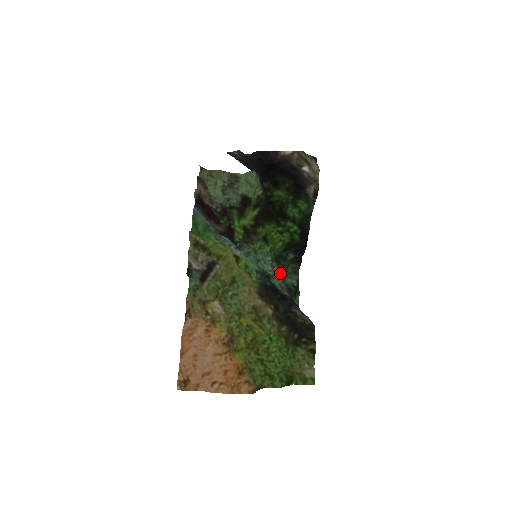
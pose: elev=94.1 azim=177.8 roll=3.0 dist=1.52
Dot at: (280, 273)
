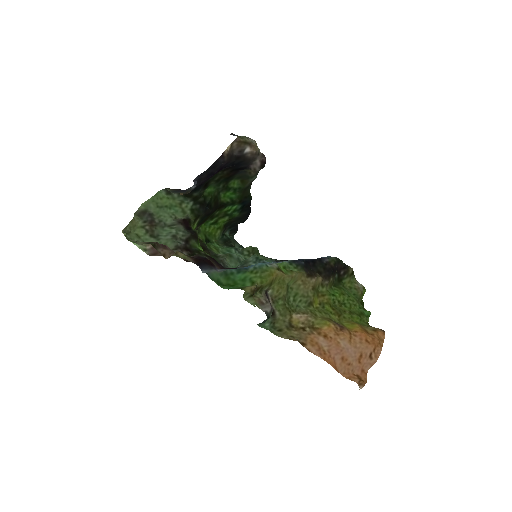
Dot at: (254, 252)
